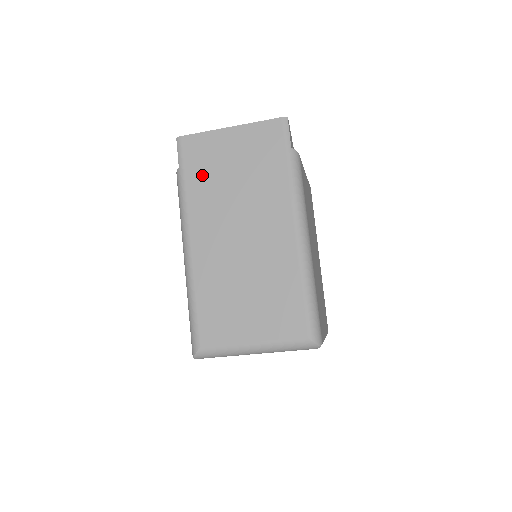
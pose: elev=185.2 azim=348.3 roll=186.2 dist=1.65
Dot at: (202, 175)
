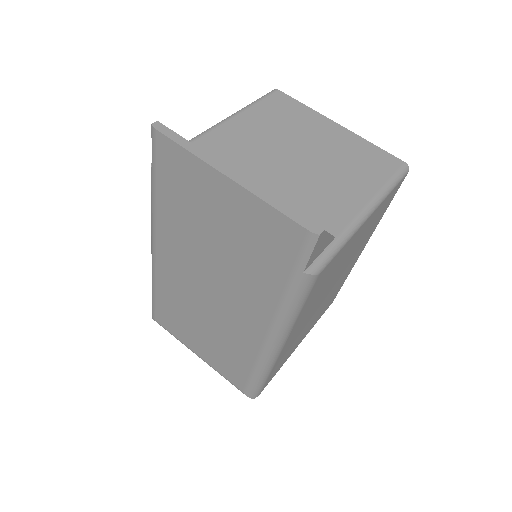
Dot at: (178, 203)
